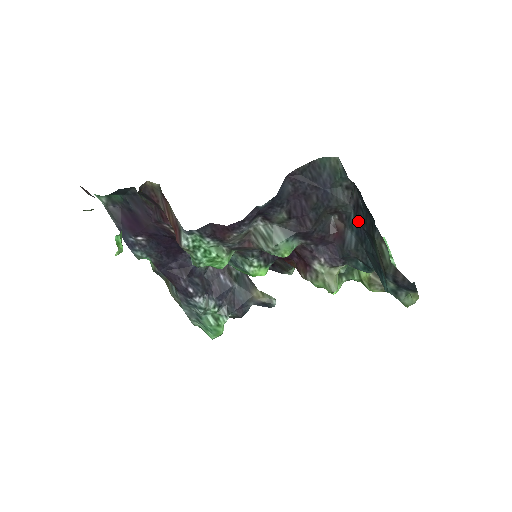
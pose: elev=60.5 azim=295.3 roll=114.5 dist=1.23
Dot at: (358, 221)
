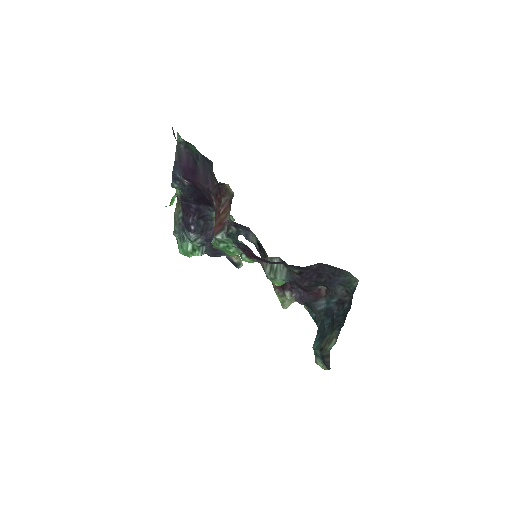
Dot at: (335, 307)
